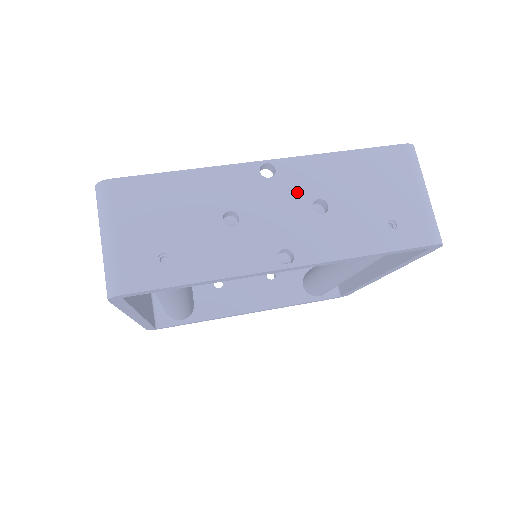
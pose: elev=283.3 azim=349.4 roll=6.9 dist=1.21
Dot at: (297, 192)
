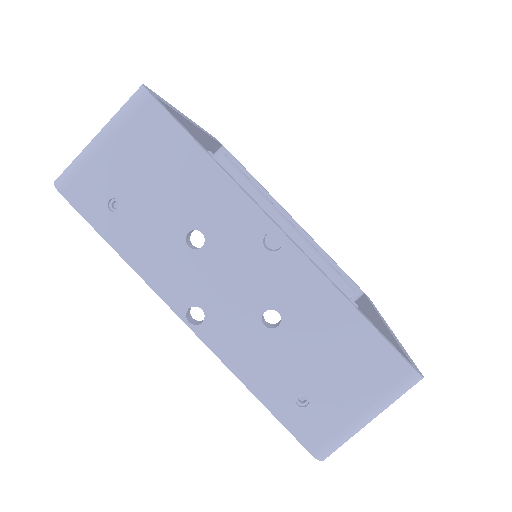
Dot at: (270, 286)
